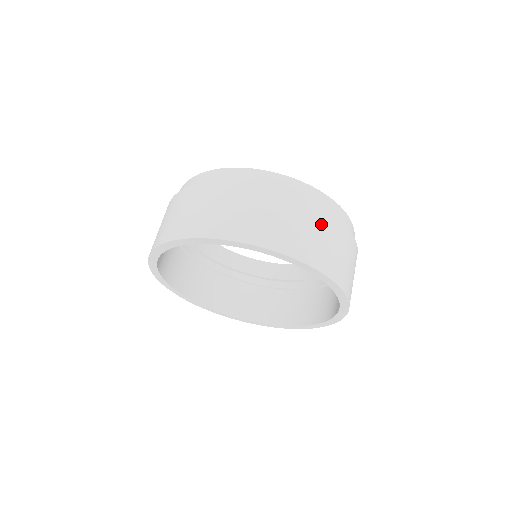
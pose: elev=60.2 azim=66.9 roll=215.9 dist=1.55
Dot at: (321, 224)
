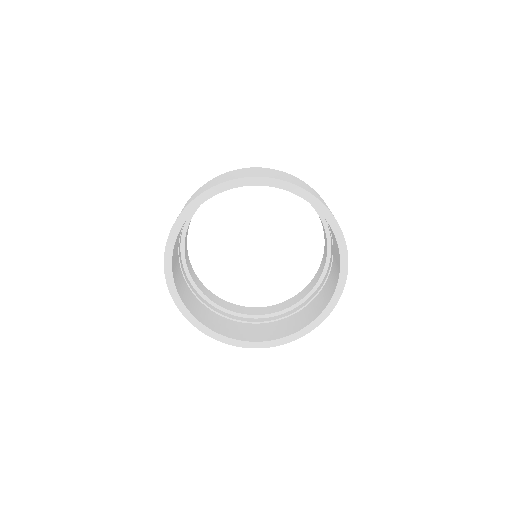
Dot at: occluded
